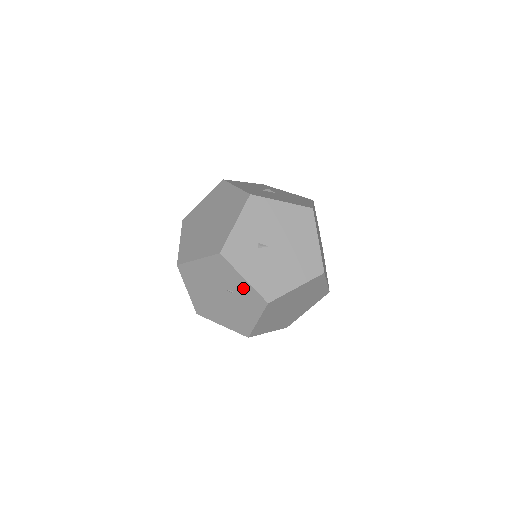
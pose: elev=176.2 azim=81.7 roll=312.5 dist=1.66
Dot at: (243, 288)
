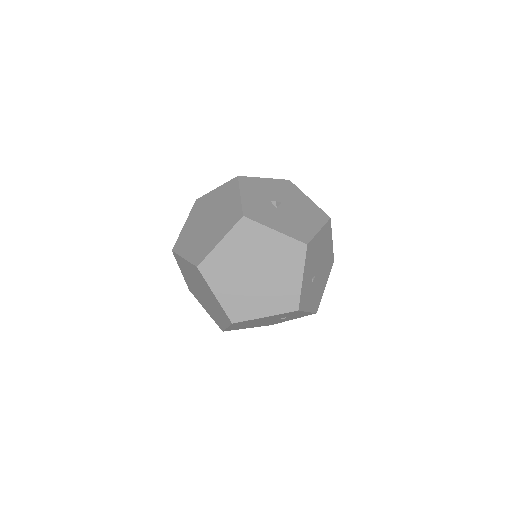
Dot at: occluded
